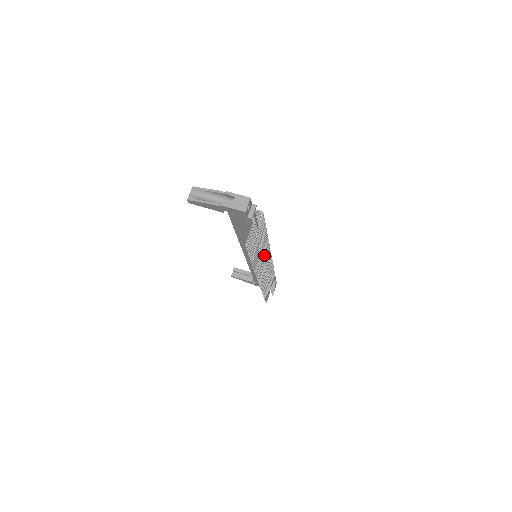
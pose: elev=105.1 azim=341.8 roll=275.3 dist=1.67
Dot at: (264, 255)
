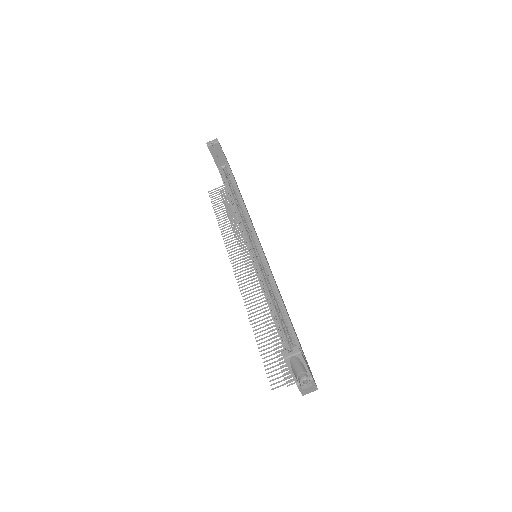
Dot at: occluded
